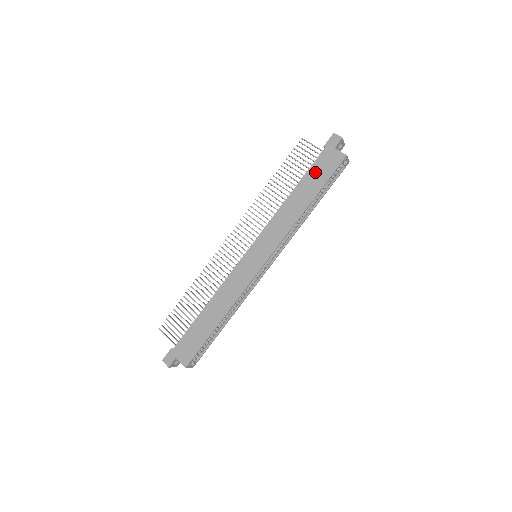
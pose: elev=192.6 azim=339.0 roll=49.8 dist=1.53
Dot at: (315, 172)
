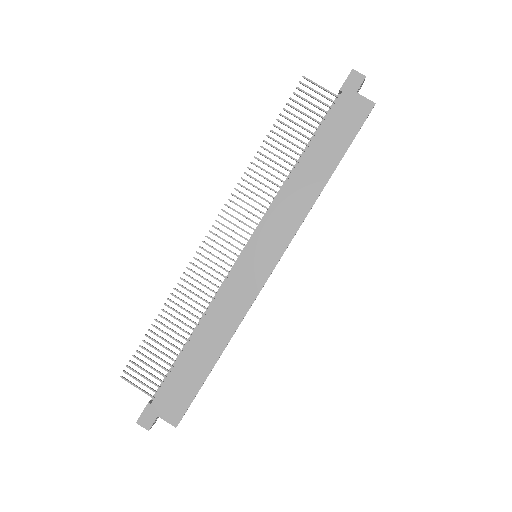
Dot at: (332, 129)
